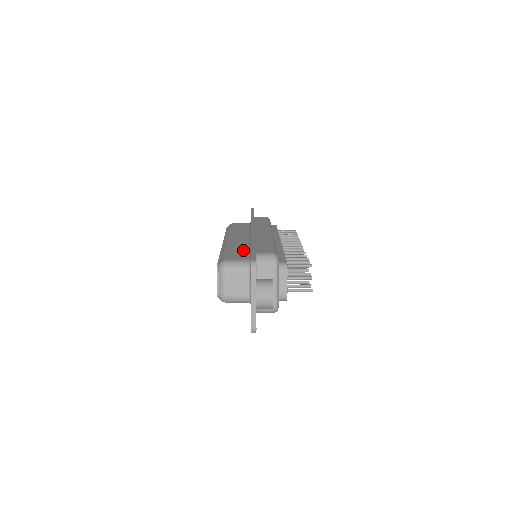
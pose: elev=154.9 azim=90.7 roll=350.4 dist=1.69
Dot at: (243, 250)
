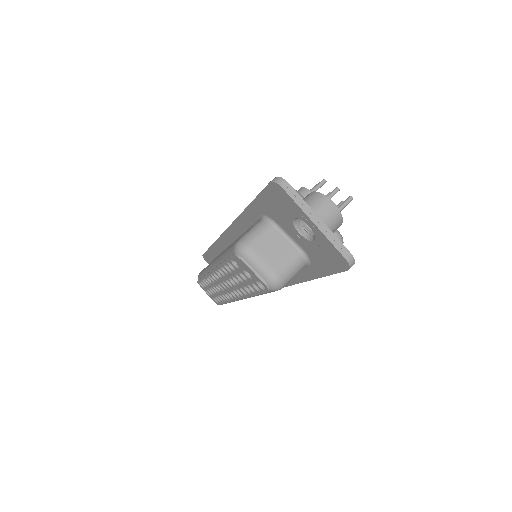
Dot at: (242, 235)
